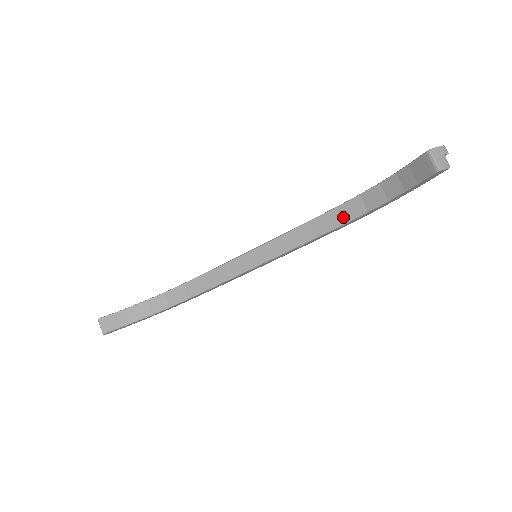
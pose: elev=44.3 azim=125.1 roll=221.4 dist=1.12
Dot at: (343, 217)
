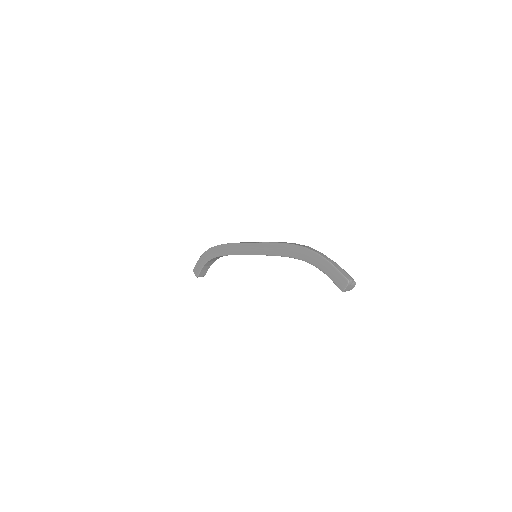
Dot at: occluded
